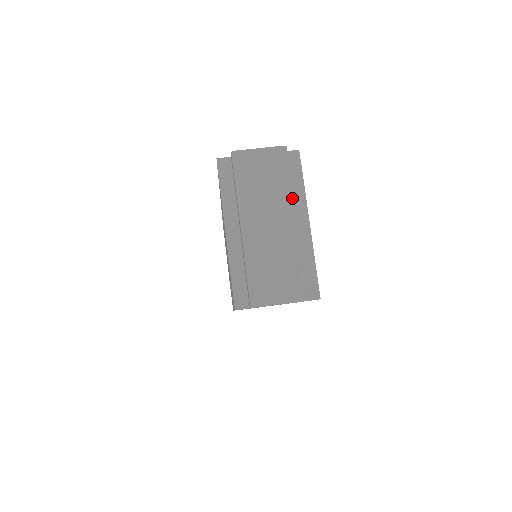
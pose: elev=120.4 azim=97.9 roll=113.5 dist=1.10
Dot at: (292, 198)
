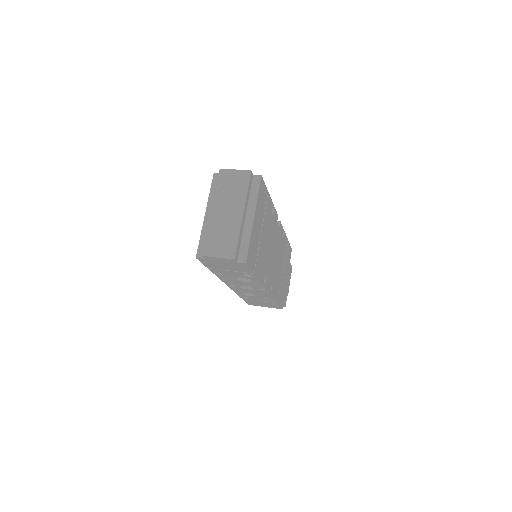
Dot at: (244, 200)
